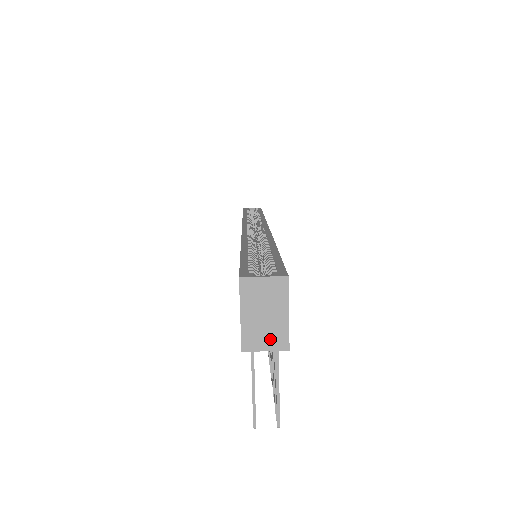
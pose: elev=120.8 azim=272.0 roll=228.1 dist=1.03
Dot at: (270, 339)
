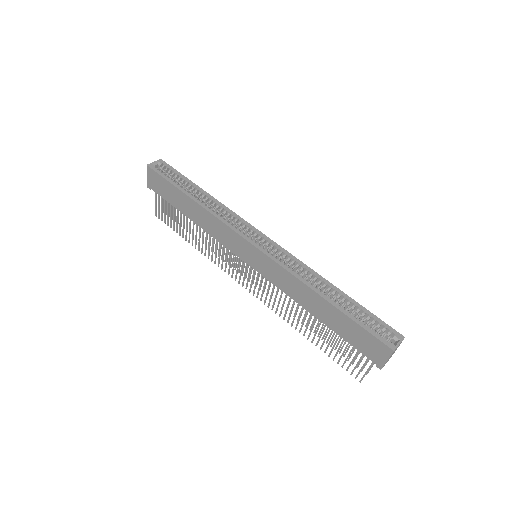
Dot at: occluded
